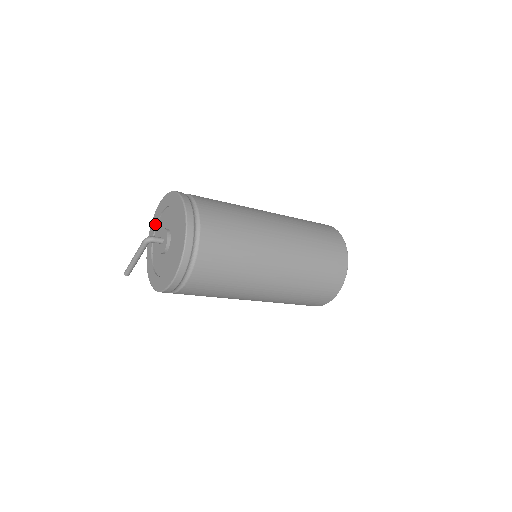
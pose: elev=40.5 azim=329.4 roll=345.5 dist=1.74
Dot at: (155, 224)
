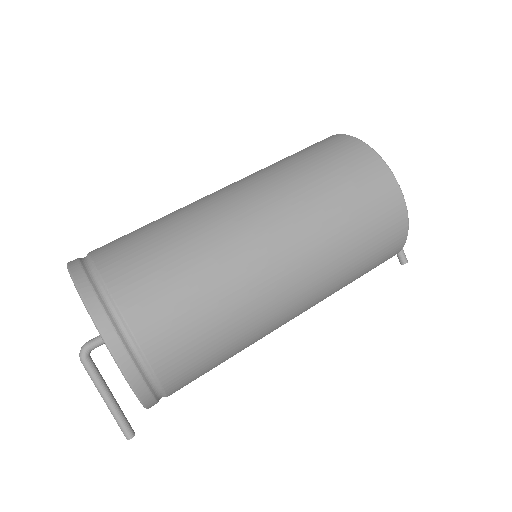
Dot at: occluded
